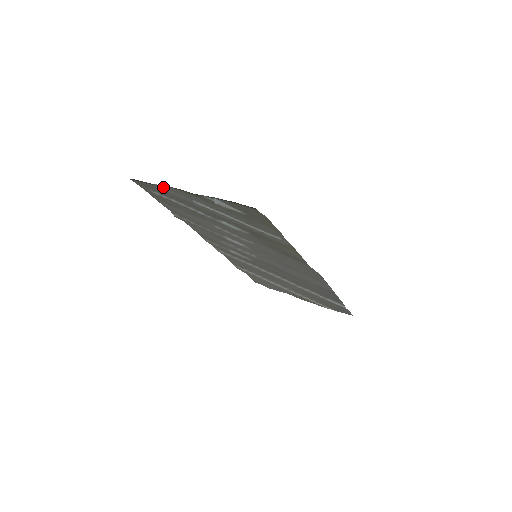
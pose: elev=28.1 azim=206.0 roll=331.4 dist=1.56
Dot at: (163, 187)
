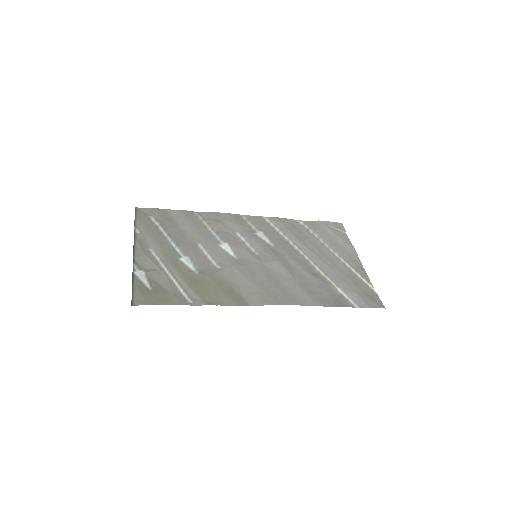
Dot at: (137, 232)
